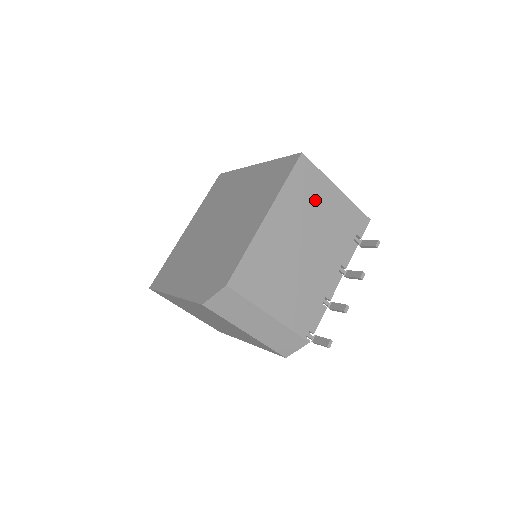
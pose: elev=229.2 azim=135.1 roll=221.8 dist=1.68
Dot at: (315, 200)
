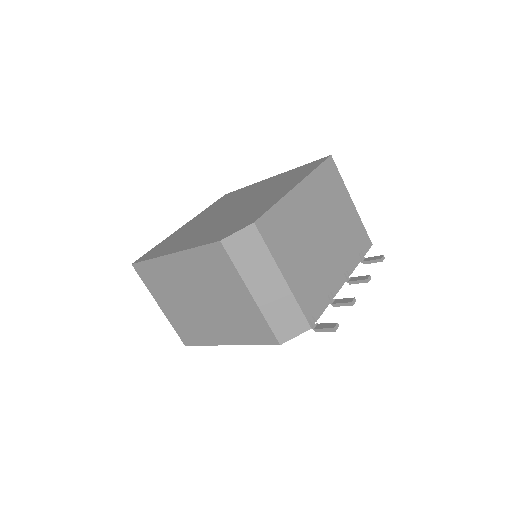
Dot at: (335, 199)
